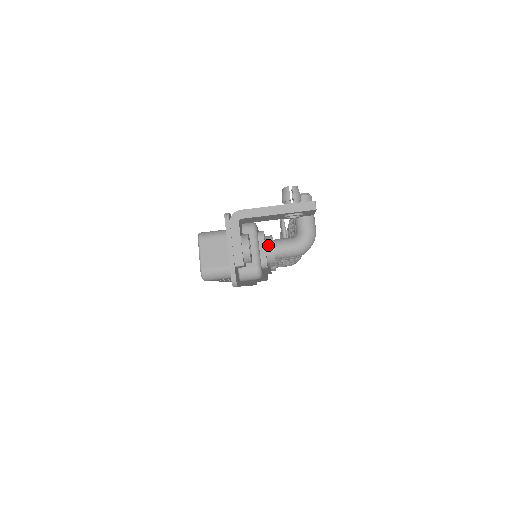
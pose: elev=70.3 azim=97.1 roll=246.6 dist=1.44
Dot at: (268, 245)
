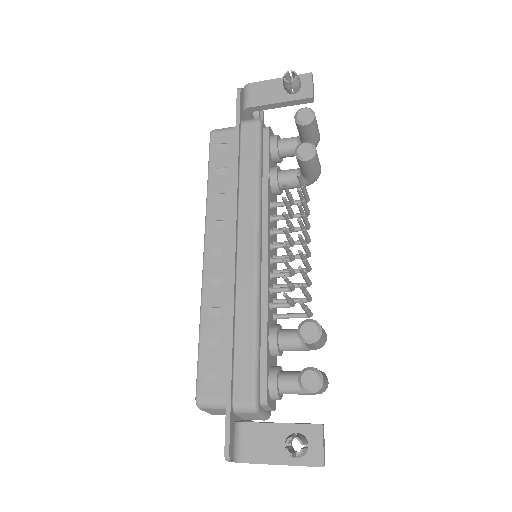
Dot at: (274, 399)
